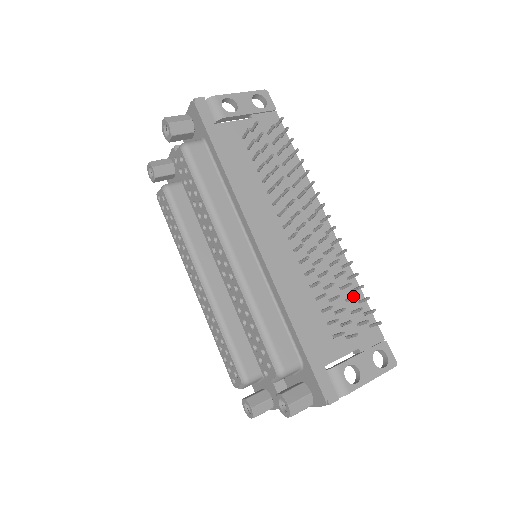
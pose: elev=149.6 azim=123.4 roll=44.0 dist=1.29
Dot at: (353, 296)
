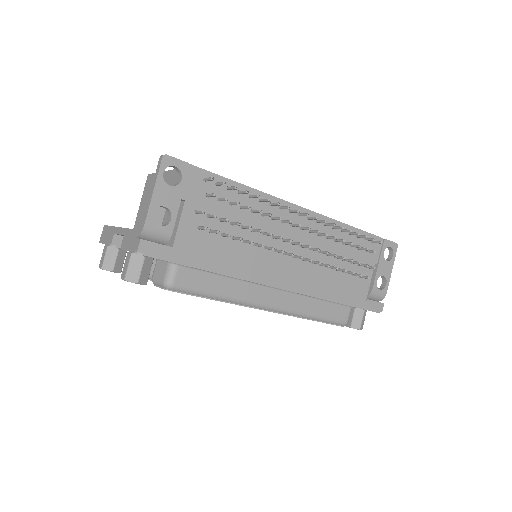
Dot at: occluded
